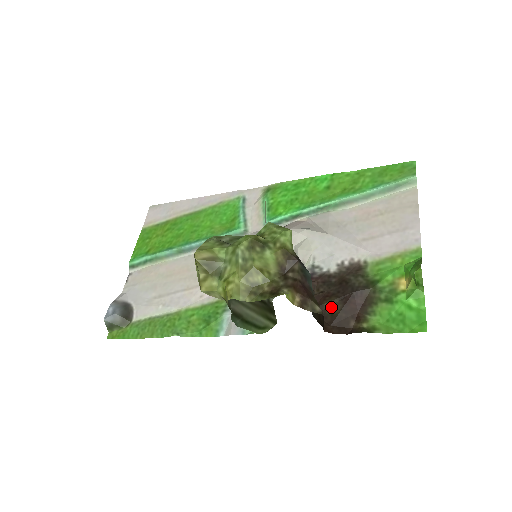
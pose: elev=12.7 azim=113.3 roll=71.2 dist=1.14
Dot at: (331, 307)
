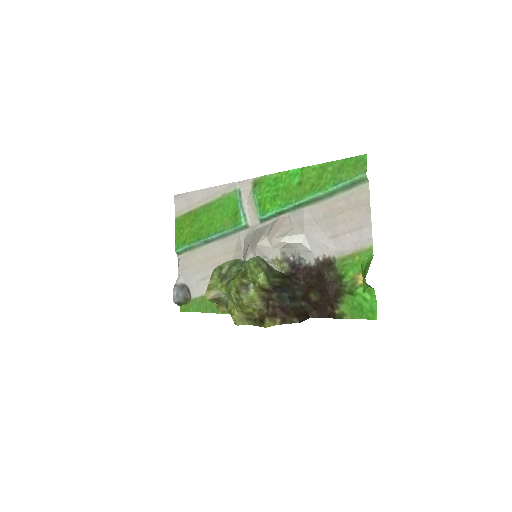
Dot at: (314, 297)
